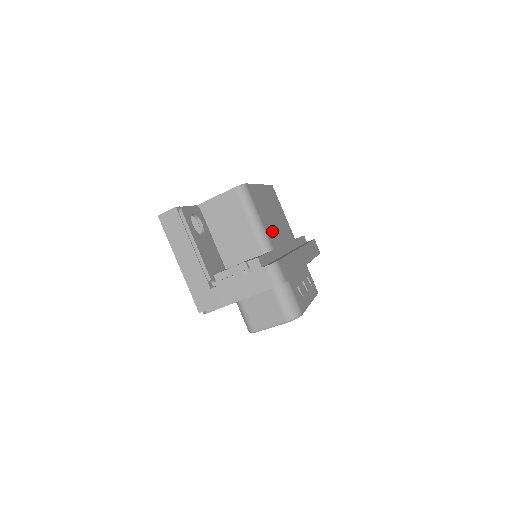
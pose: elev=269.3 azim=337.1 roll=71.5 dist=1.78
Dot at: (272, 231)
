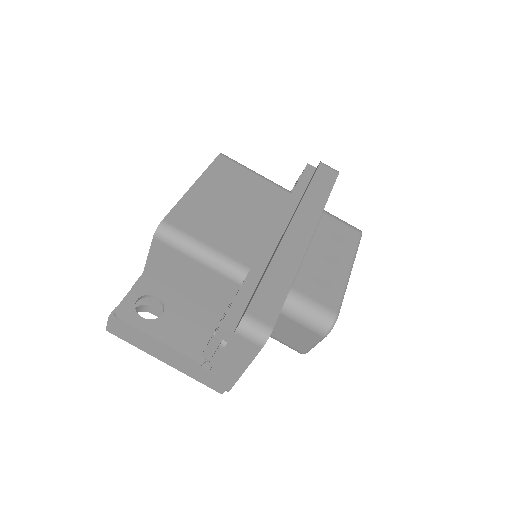
Dot at: (239, 239)
